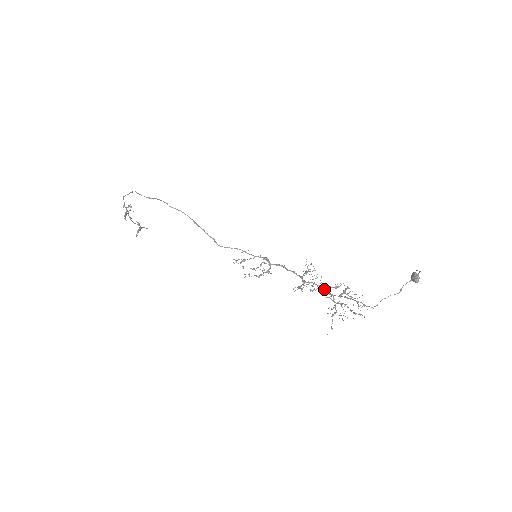
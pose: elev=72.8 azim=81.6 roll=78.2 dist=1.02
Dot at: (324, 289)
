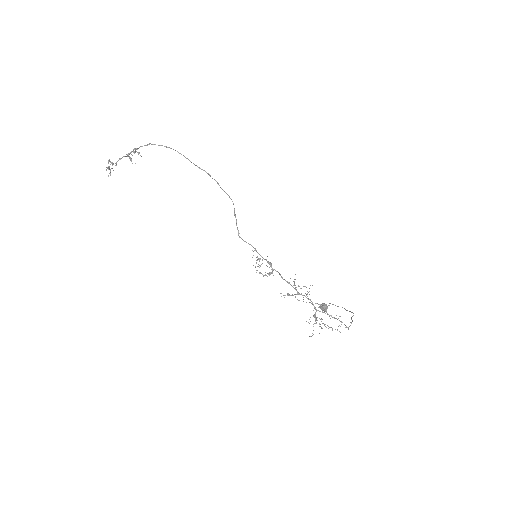
Dot at: (313, 304)
